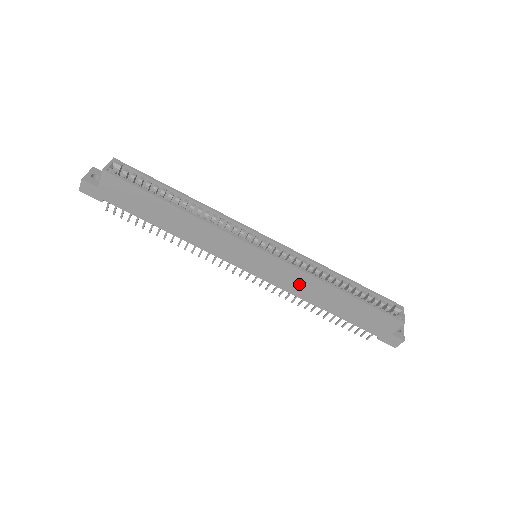
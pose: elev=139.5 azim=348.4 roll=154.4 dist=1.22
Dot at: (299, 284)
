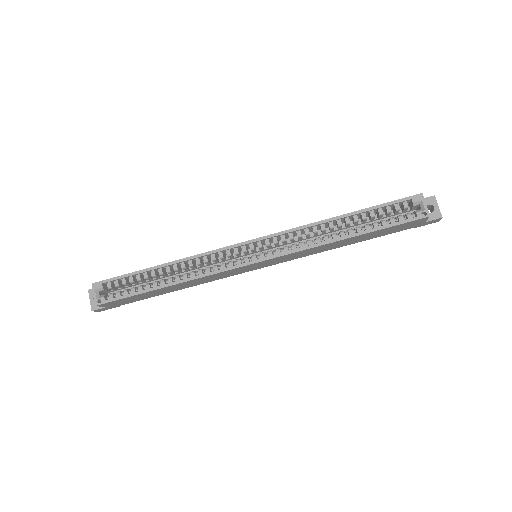
Dot at: (308, 252)
